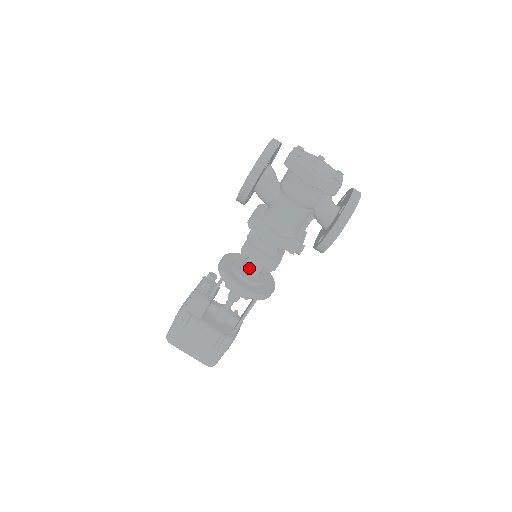
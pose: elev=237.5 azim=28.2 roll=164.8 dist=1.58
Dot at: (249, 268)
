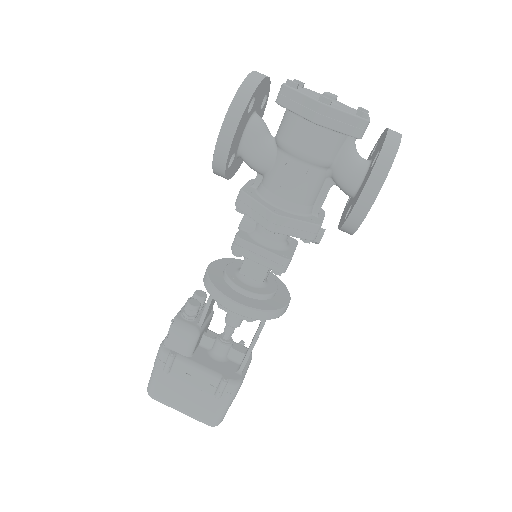
Dot at: (248, 274)
